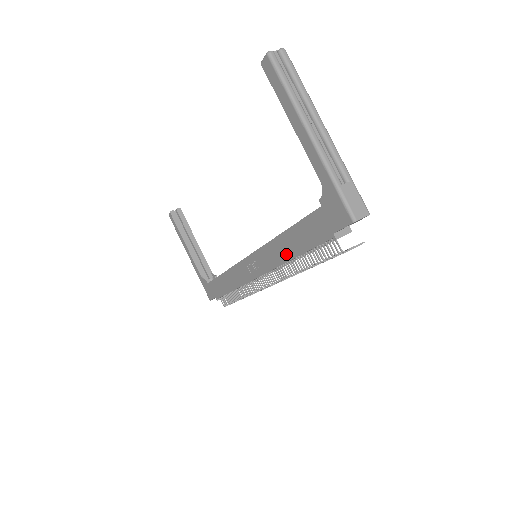
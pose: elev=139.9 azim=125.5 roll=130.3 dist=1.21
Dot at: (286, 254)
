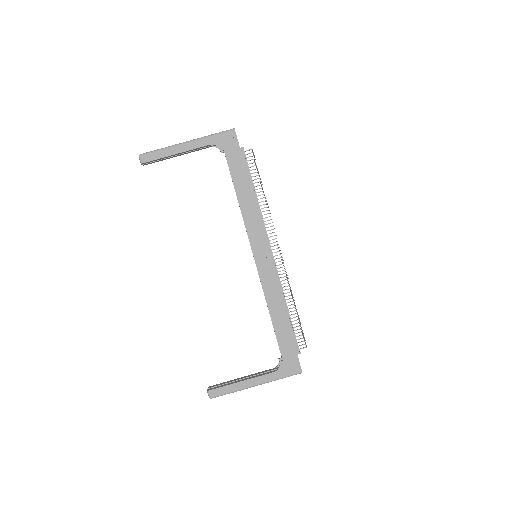
Dot at: (252, 202)
